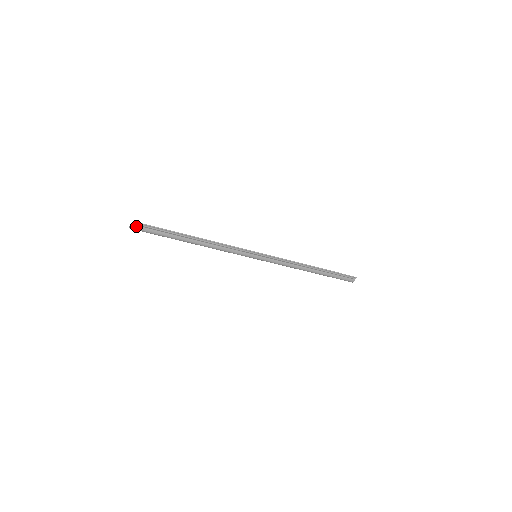
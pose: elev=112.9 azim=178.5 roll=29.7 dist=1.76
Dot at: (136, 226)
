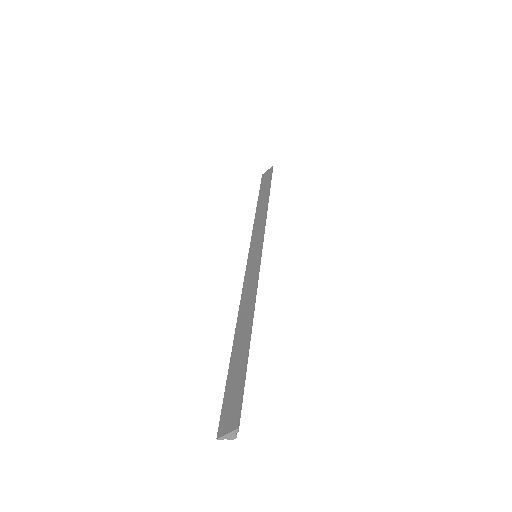
Dot at: (237, 426)
